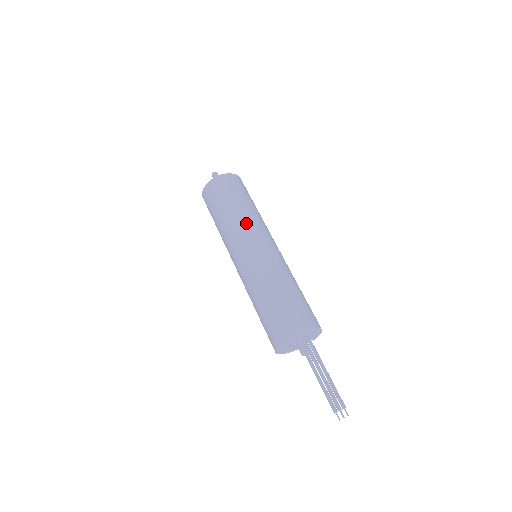
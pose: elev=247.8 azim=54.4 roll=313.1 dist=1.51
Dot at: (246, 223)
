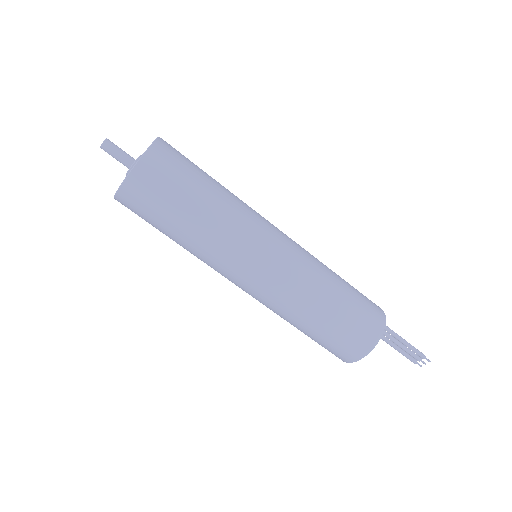
Dot at: (228, 241)
